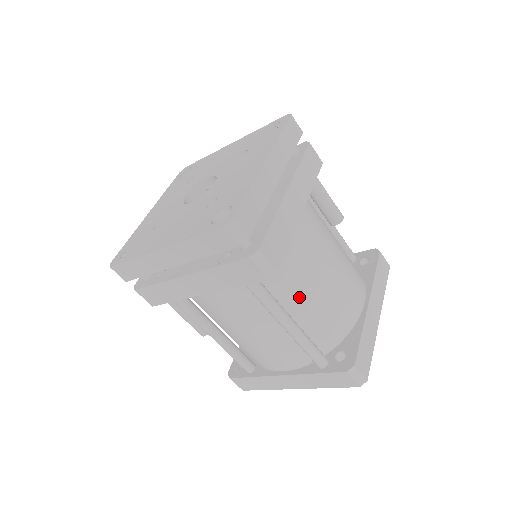
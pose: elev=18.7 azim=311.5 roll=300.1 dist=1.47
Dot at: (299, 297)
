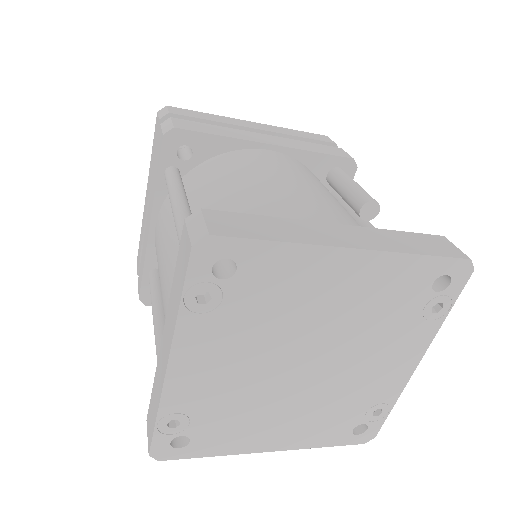
Dot at: (214, 194)
